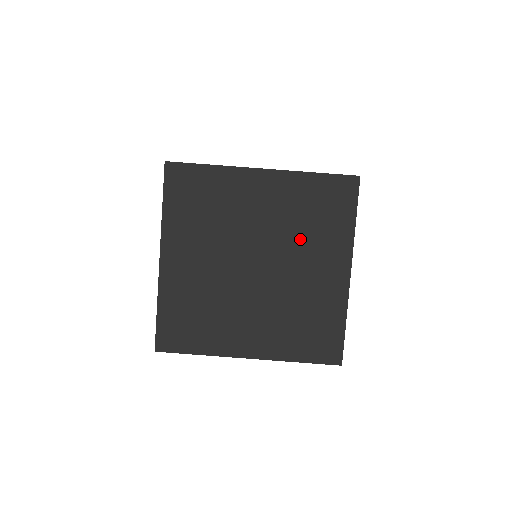
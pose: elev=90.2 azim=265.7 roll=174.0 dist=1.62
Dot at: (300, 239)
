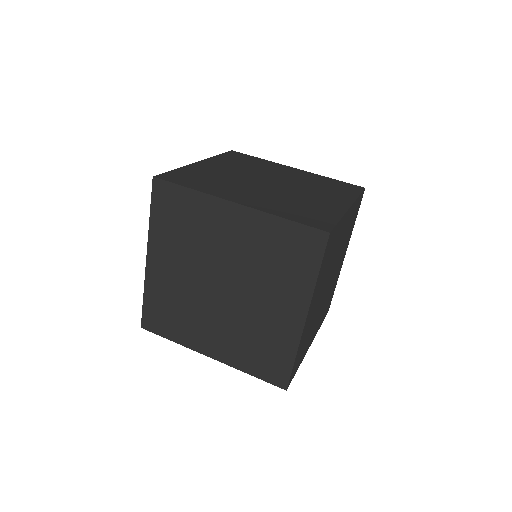
Dot at: (312, 187)
